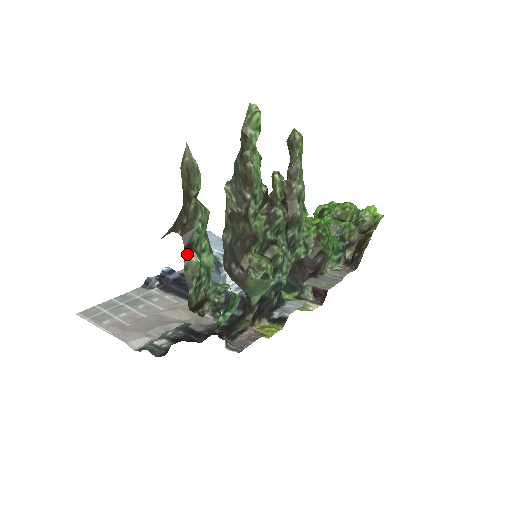
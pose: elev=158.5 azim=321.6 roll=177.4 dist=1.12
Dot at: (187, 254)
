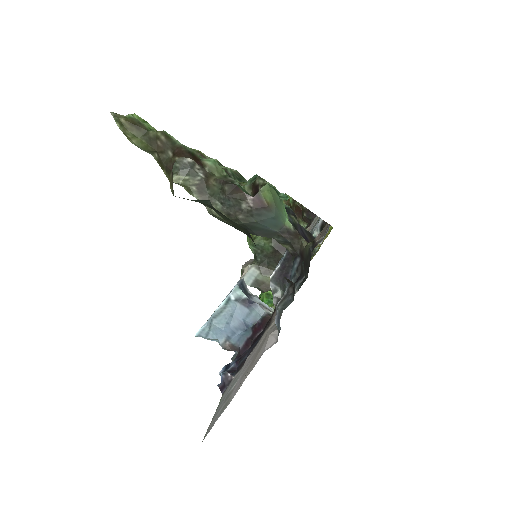
Dot at: (200, 164)
